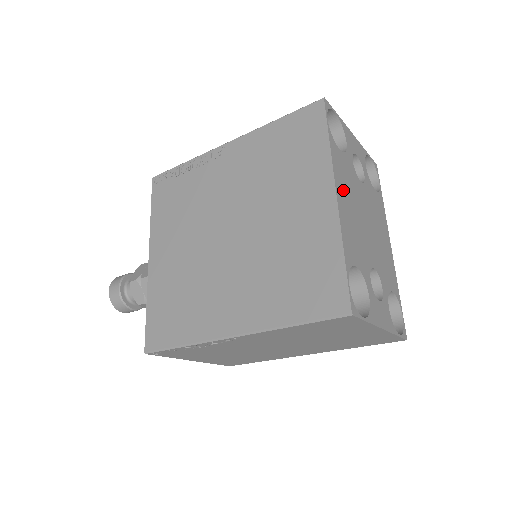
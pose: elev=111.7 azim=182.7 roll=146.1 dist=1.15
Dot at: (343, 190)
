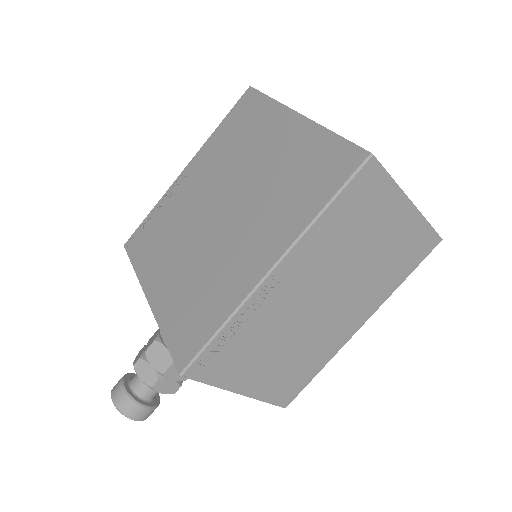
Dot at: occluded
